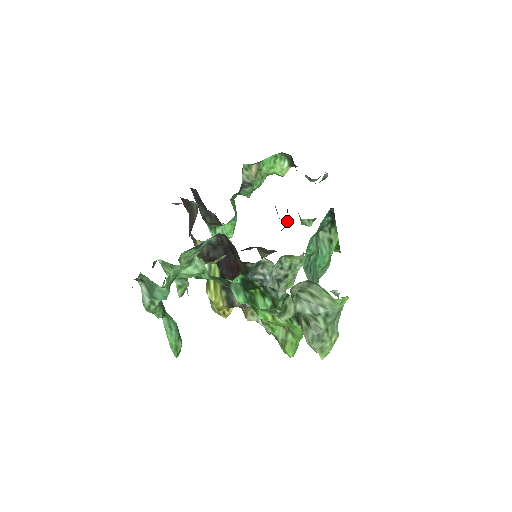
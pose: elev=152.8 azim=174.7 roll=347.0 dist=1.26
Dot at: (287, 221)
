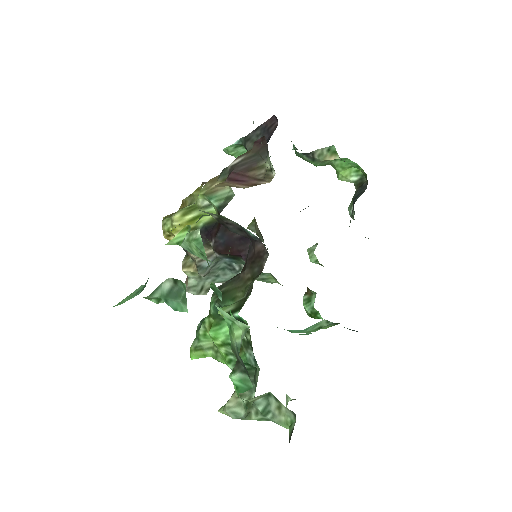
Dot at: occluded
